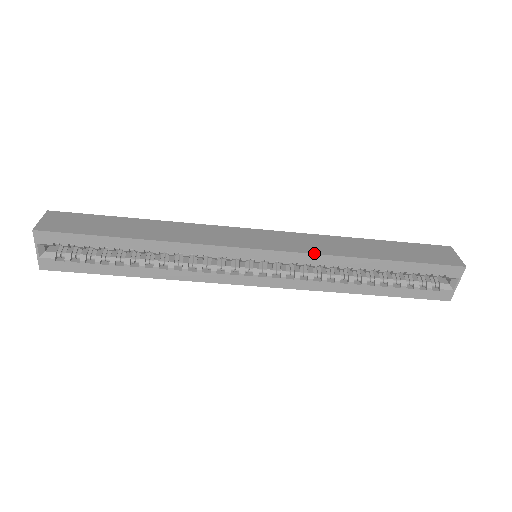
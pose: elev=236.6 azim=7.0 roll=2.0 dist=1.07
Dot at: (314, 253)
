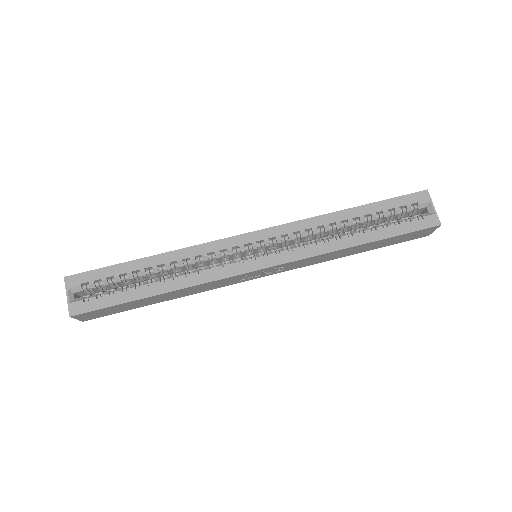
Dot at: (297, 221)
